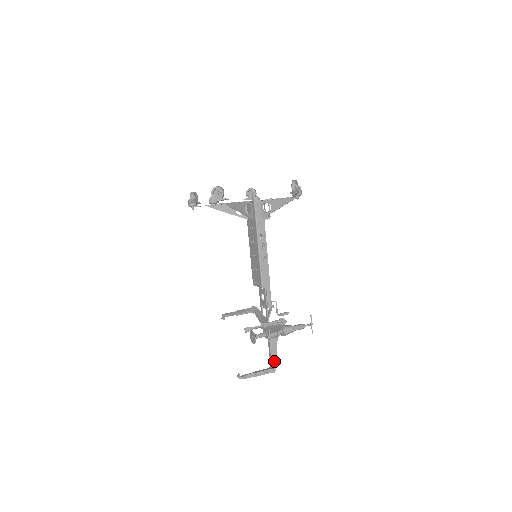
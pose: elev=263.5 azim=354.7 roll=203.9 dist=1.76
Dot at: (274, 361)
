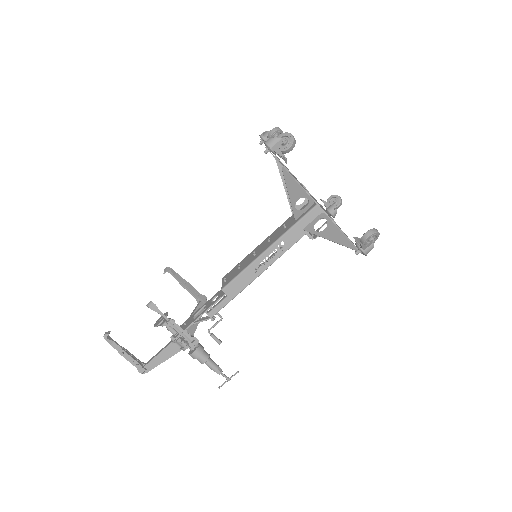
Dot at: (154, 364)
